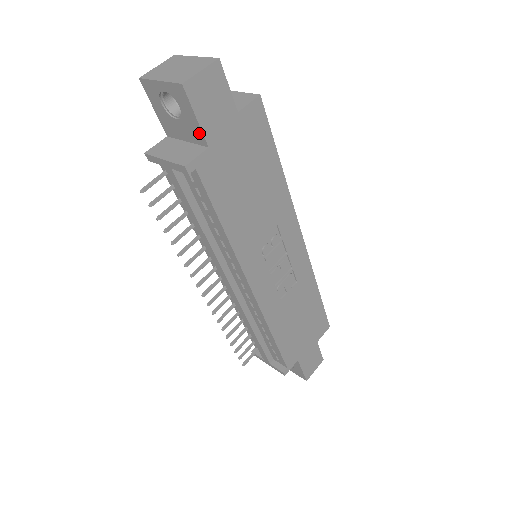
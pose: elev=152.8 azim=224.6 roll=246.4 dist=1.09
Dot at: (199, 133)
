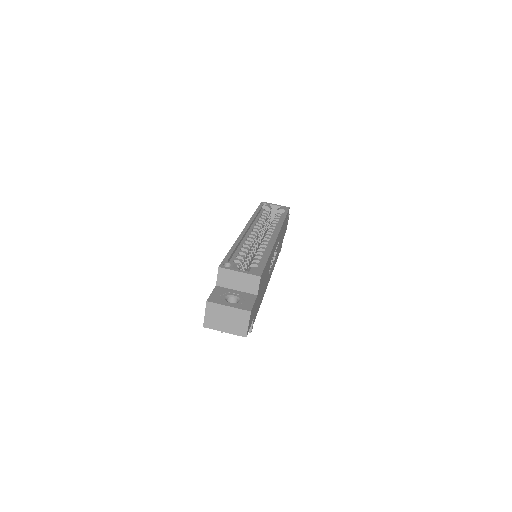
Dot at: occluded
